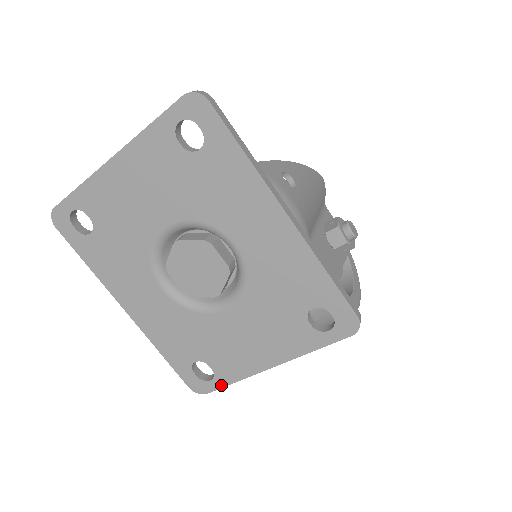
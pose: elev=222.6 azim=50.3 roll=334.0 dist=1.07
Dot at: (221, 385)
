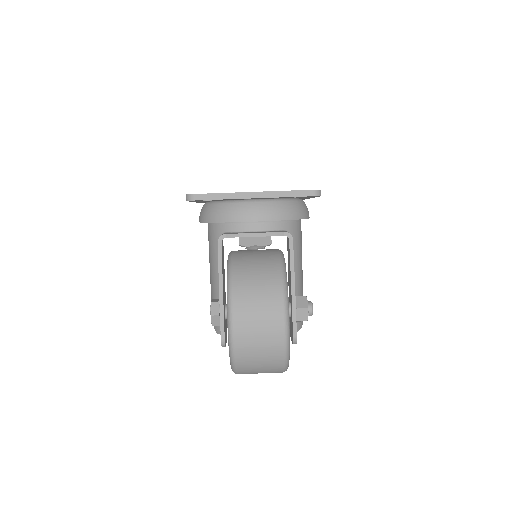
Dot at: (210, 194)
